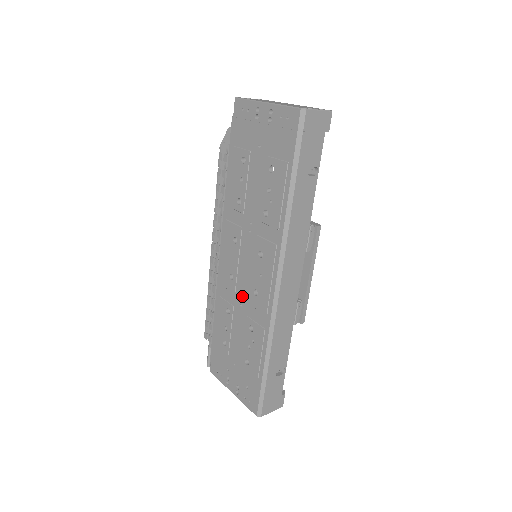
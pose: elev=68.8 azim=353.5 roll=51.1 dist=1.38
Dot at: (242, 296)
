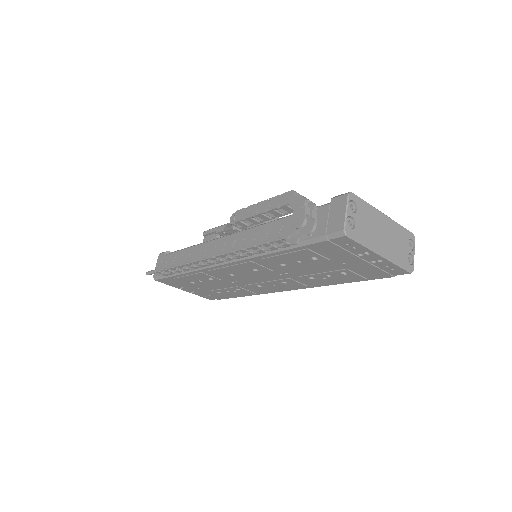
Dot at: (239, 282)
